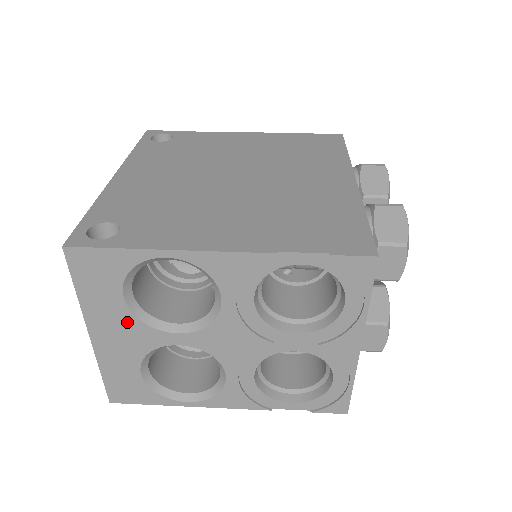
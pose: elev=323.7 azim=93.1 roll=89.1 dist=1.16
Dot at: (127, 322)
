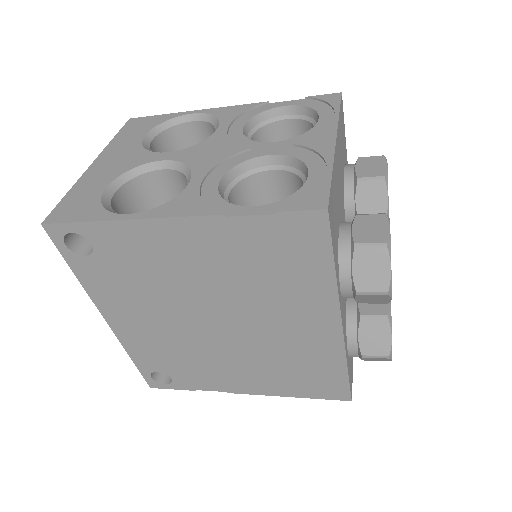
Dot at: (132, 150)
